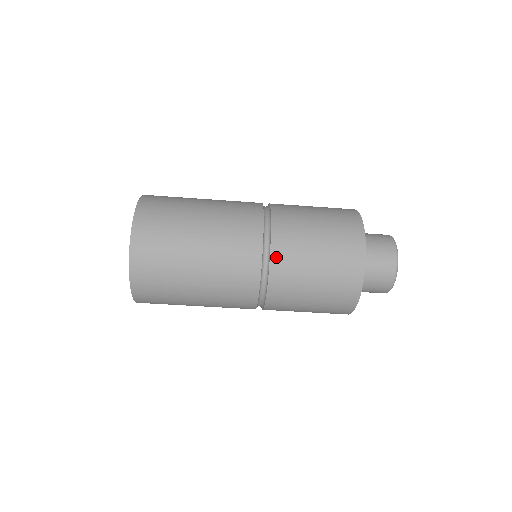
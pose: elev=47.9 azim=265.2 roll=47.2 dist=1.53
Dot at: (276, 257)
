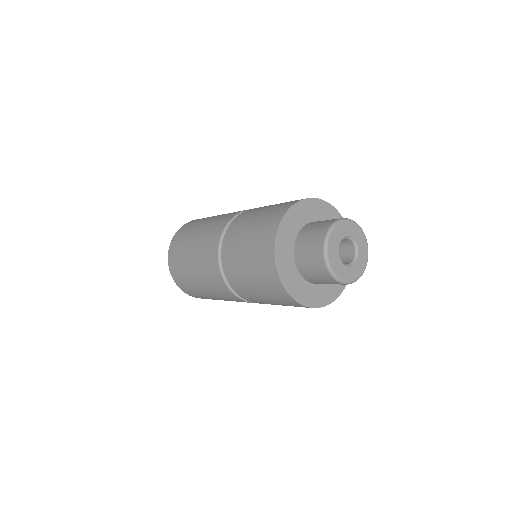
Dot at: occluded
